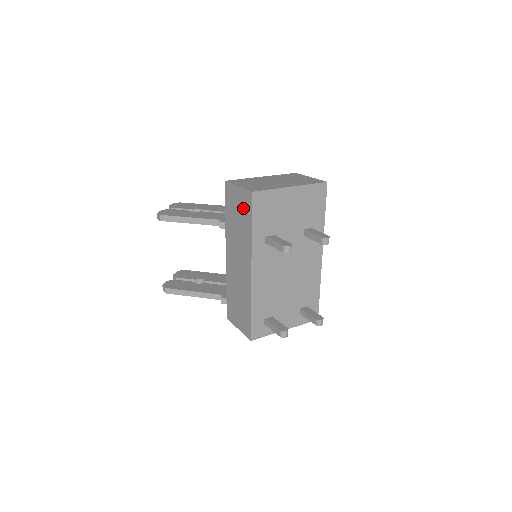
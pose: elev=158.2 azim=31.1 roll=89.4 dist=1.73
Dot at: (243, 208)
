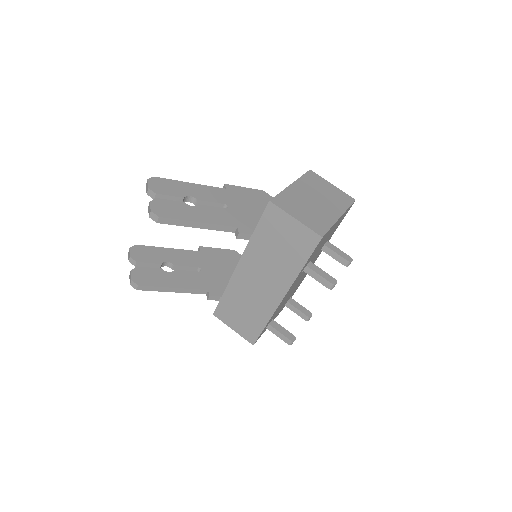
Dot at: (297, 243)
